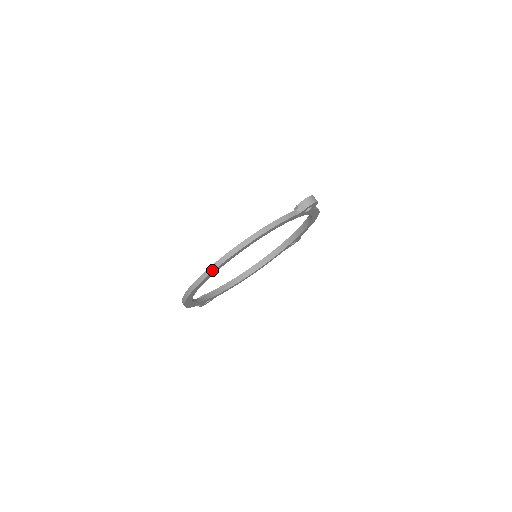
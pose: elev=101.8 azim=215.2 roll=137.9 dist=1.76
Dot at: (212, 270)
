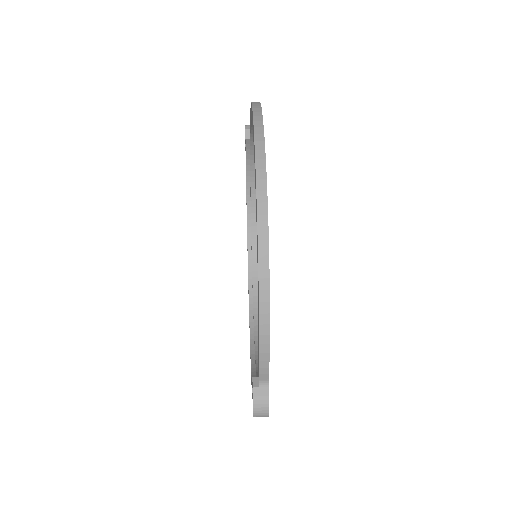
Dot at: (261, 128)
